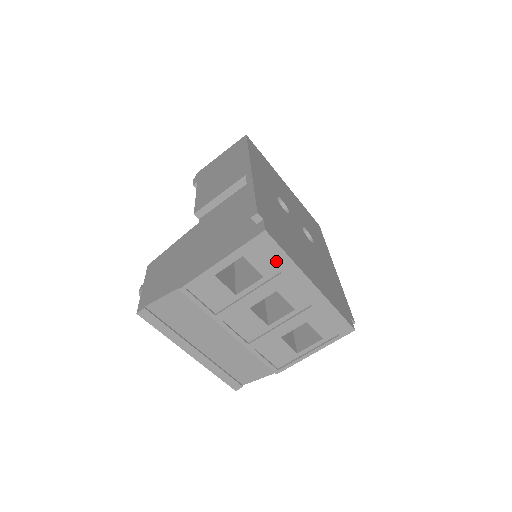
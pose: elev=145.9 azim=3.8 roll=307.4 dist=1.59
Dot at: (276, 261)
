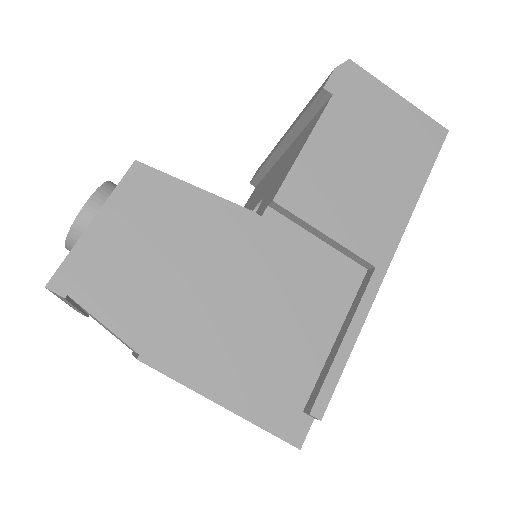
Dot at: occluded
